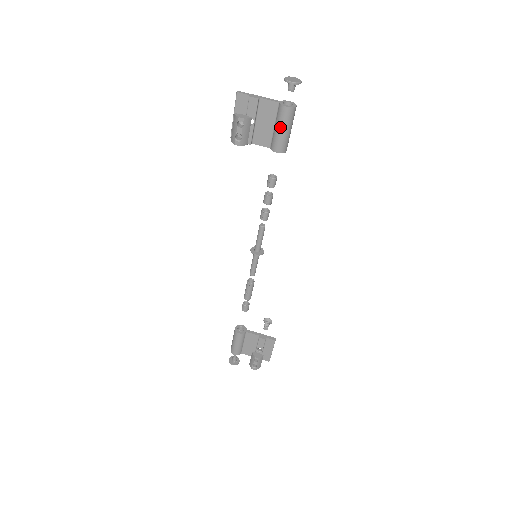
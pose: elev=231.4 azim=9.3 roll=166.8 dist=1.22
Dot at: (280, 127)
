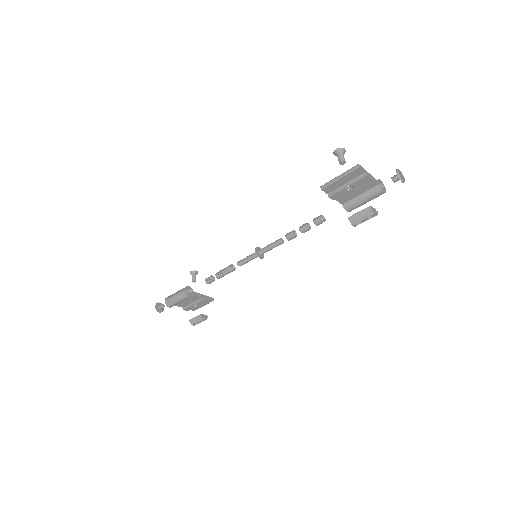
Dot at: (366, 200)
